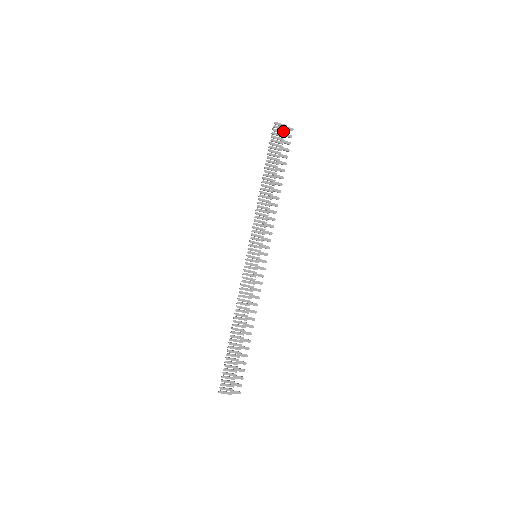
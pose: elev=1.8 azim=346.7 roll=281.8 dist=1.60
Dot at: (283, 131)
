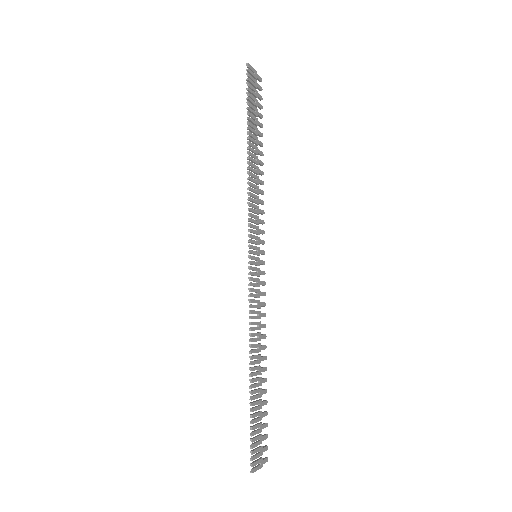
Dot at: (255, 79)
